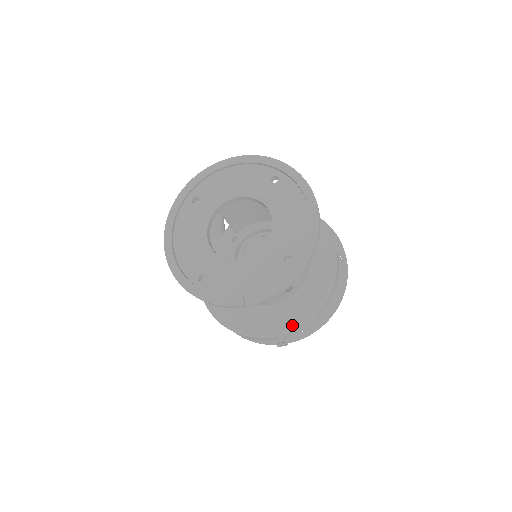
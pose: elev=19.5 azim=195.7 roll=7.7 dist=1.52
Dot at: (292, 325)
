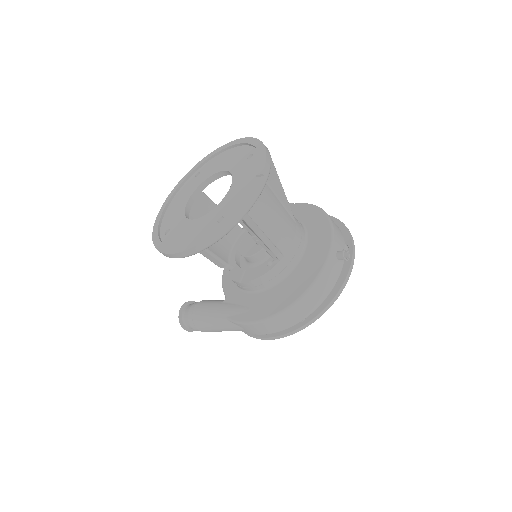
Dot at: (329, 235)
